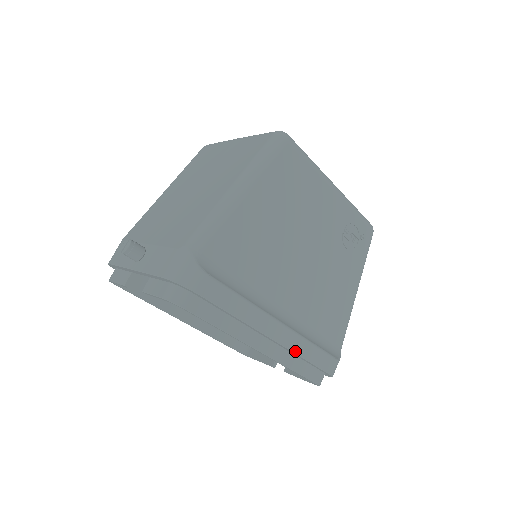
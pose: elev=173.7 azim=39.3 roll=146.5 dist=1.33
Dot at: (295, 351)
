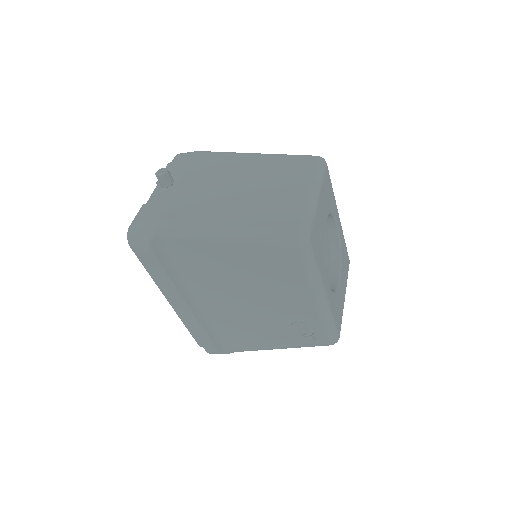
Dot at: (189, 324)
